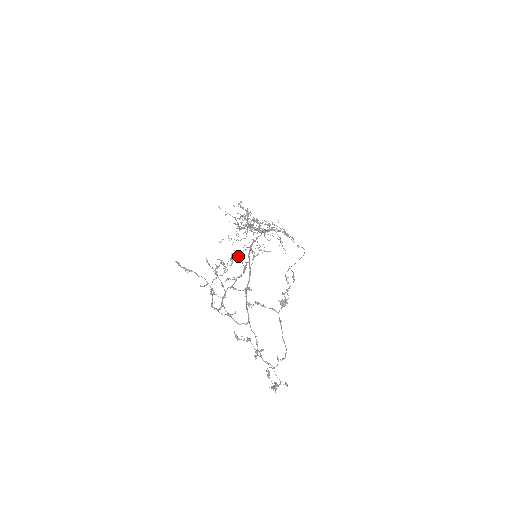
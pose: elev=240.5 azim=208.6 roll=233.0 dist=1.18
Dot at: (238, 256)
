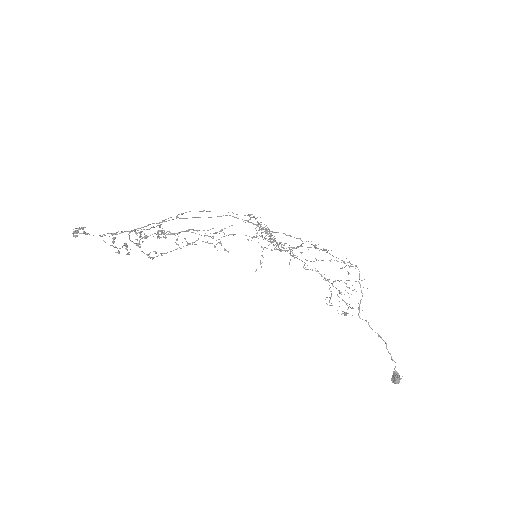
Dot at: occluded
